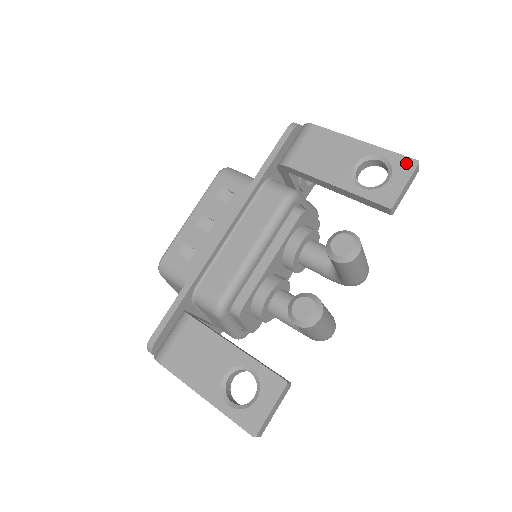
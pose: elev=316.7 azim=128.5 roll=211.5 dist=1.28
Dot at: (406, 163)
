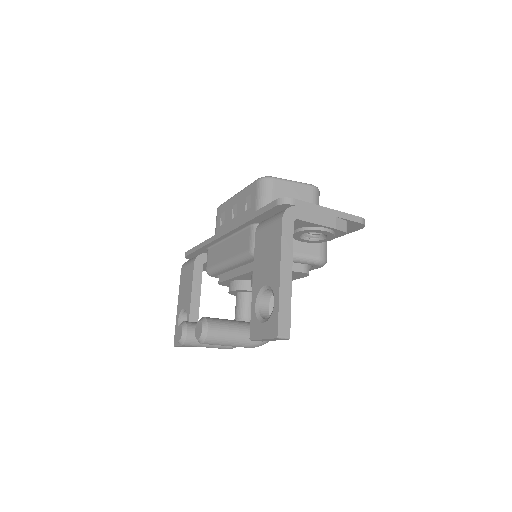
Dot at: (274, 327)
